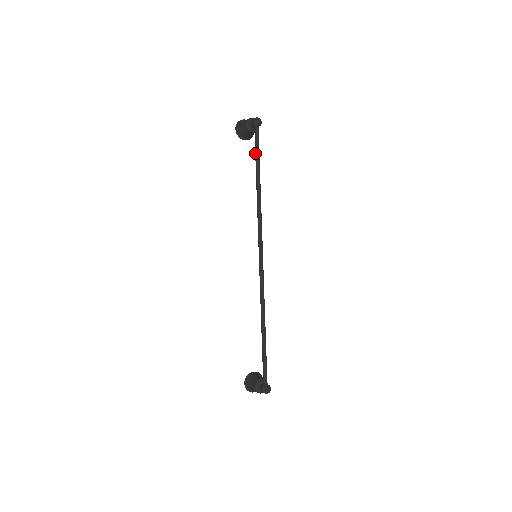
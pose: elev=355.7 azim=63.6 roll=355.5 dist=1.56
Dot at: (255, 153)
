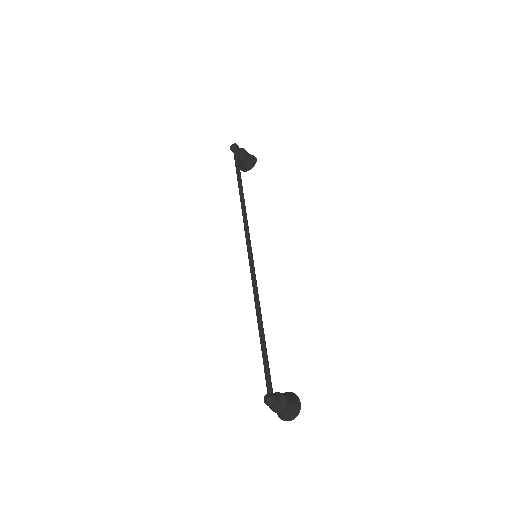
Dot at: (236, 170)
